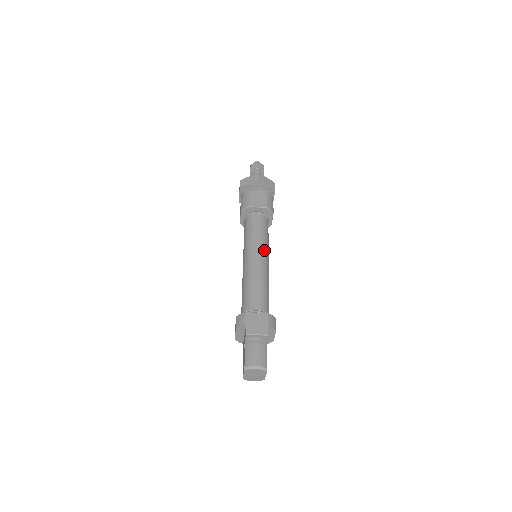
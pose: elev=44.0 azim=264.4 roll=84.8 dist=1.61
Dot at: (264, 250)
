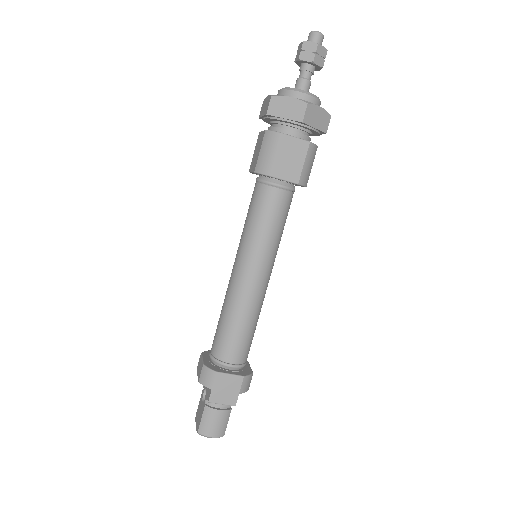
Dot at: (269, 262)
